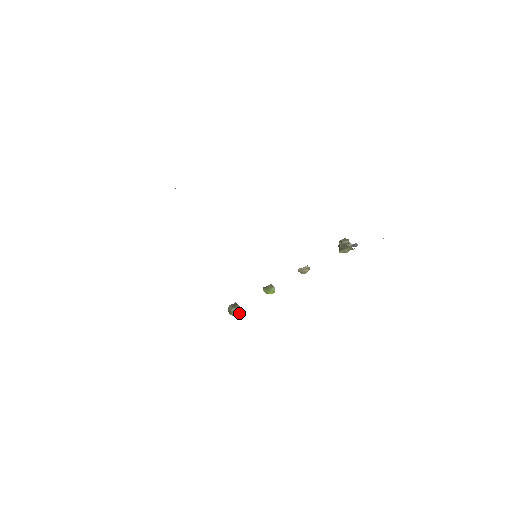
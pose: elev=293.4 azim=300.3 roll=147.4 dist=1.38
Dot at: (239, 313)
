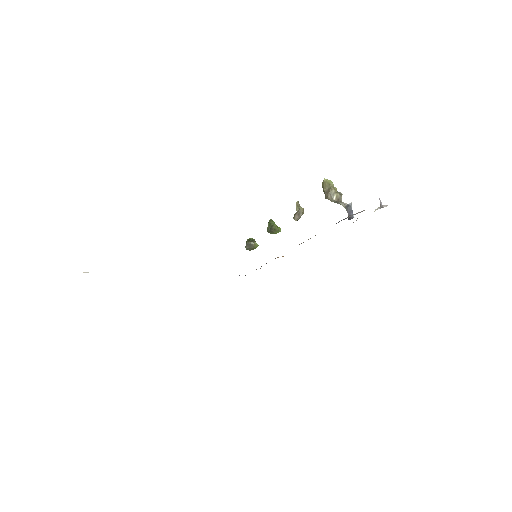
Dot at: occluded
